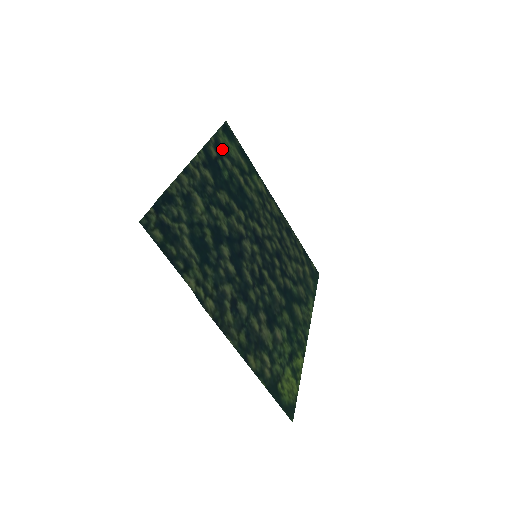
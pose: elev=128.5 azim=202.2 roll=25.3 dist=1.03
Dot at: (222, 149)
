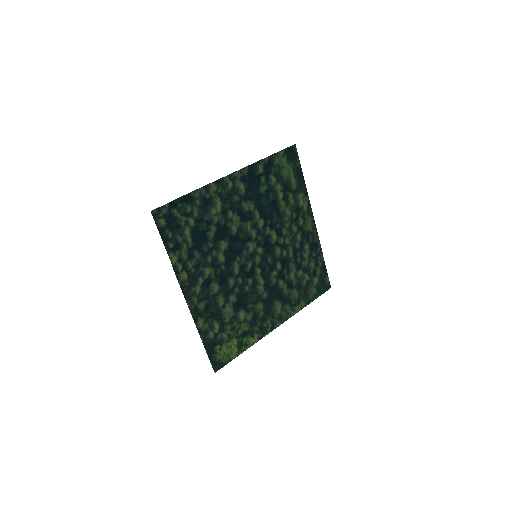
Dot at: (273, 168)
